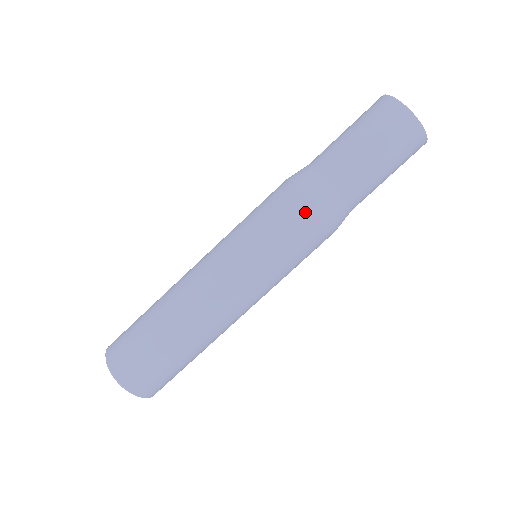
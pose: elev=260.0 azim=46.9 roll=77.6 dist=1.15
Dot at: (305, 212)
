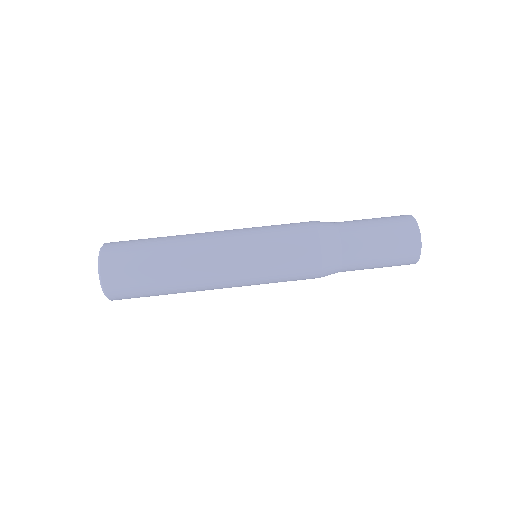
Dot at: (313, 259)
